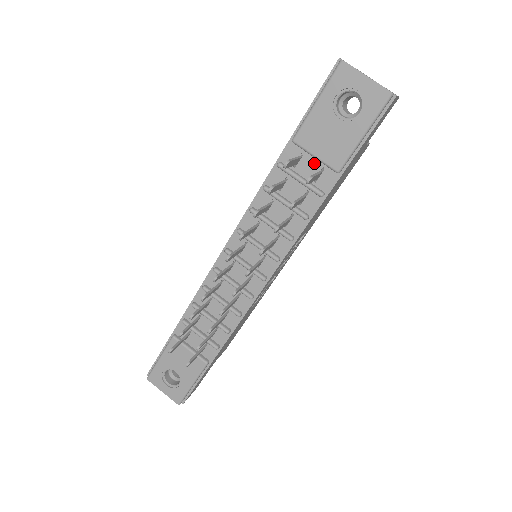
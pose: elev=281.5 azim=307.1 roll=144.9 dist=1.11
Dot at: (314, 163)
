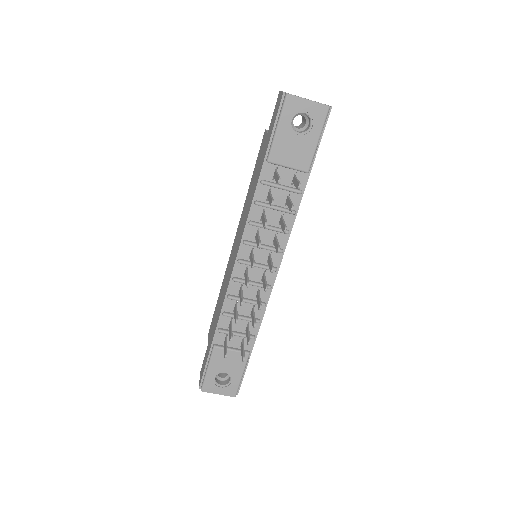
Dot at: (287, 172)
